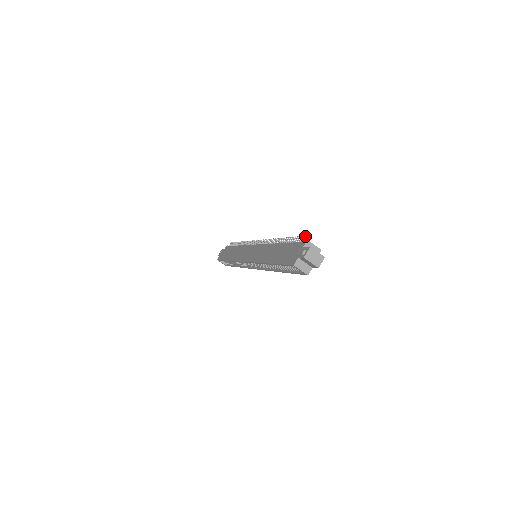
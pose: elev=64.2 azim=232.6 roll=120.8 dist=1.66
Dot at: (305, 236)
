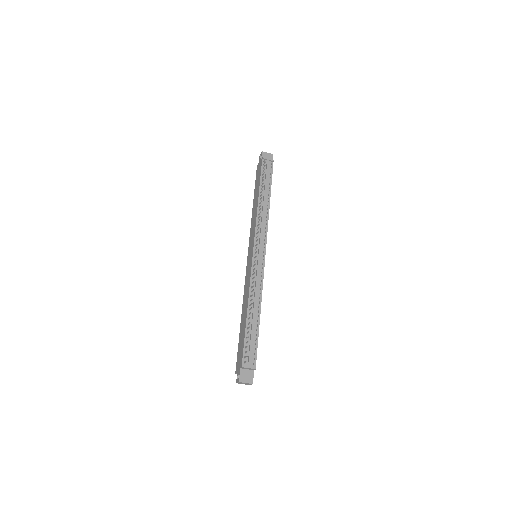
Dot at: occluded
